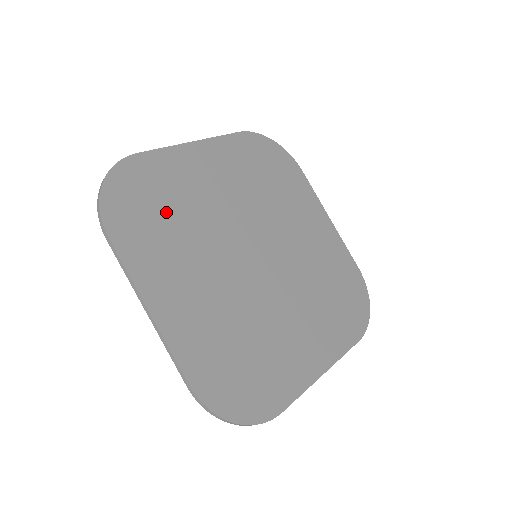
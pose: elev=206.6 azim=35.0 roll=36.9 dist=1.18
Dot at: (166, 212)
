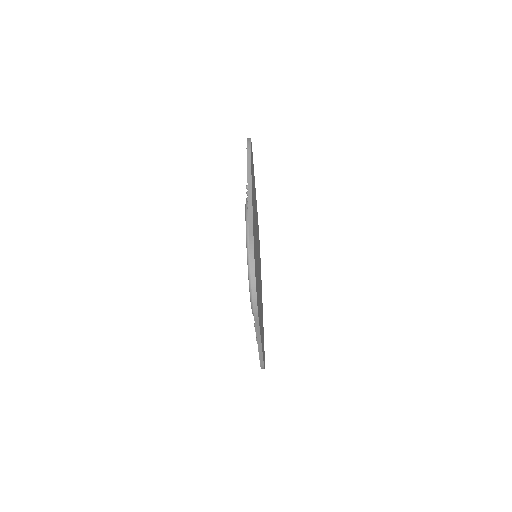
Dot at: occluded
